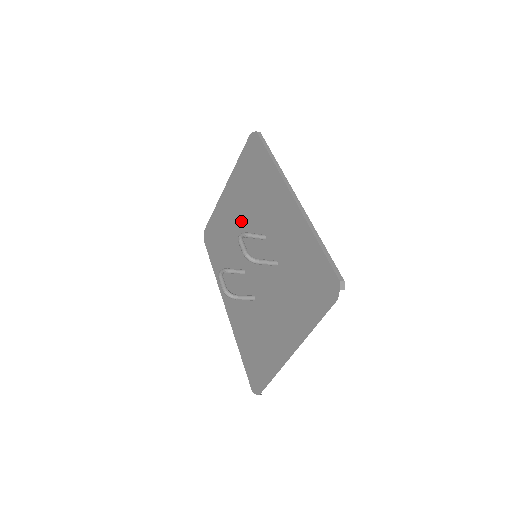
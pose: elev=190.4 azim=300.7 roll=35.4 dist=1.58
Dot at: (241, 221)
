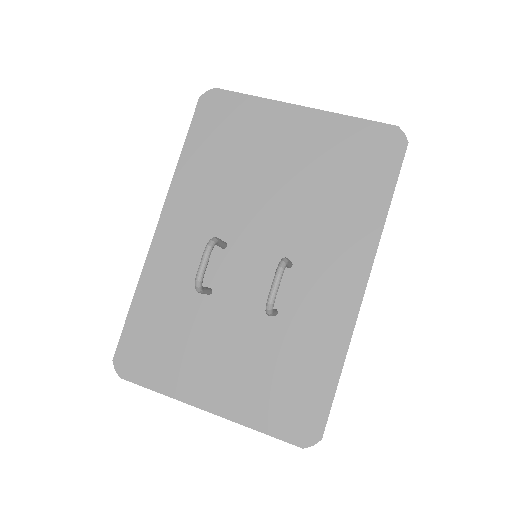
Dot at: (279, 190)
